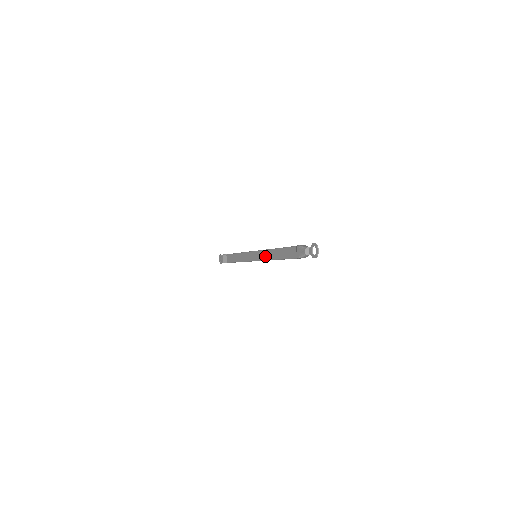
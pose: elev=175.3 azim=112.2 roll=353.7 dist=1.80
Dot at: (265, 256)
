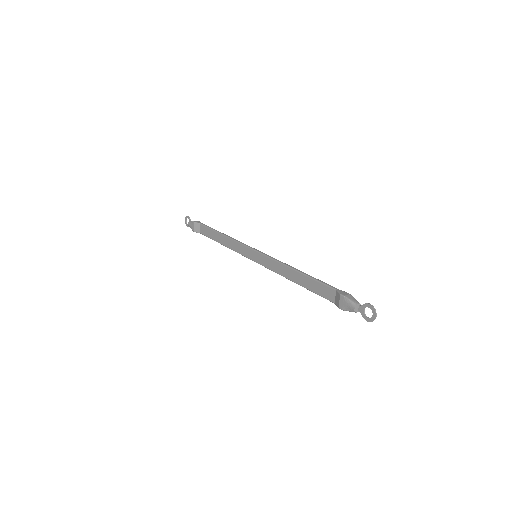
Dot at: (275, 268)
